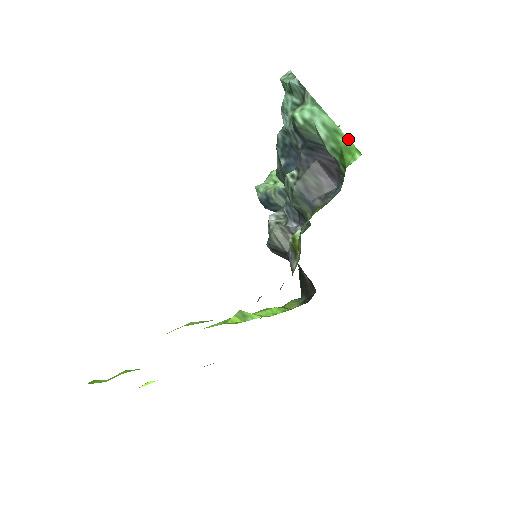
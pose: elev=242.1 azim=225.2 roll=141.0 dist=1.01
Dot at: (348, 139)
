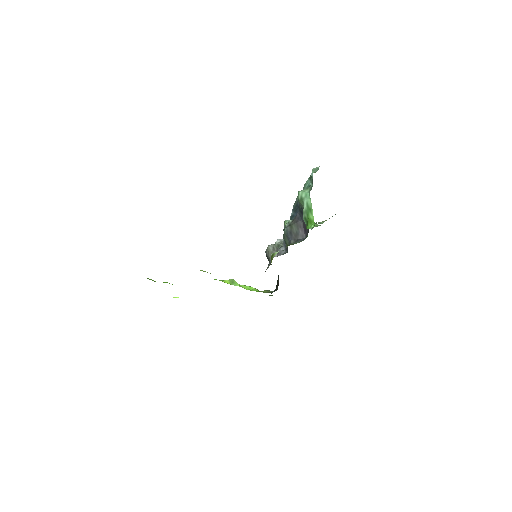
Dot at: (313, 216)
